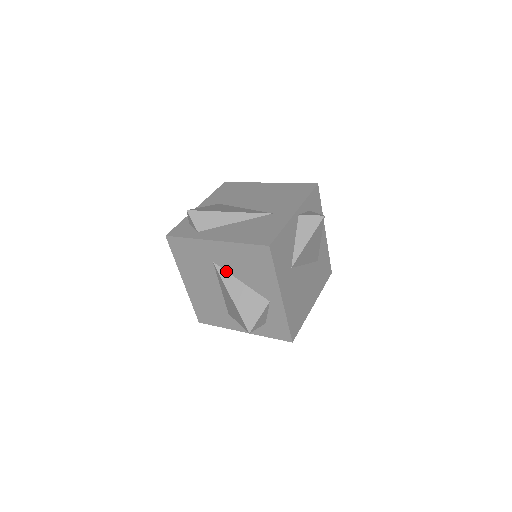
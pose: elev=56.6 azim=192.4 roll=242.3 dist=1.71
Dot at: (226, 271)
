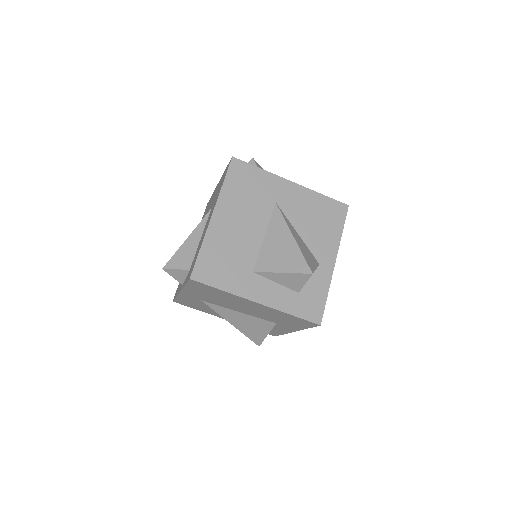
Dot at: (286, 217)
